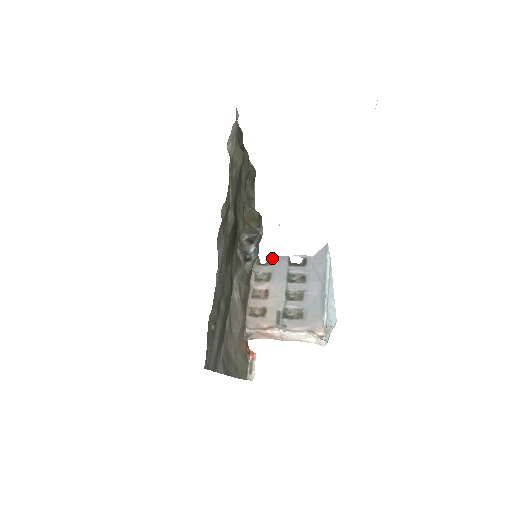
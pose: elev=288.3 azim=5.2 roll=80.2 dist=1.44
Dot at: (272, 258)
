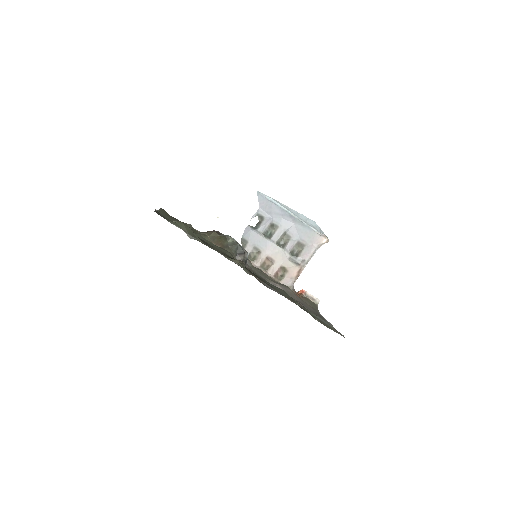
Dot at: (242, 239)
